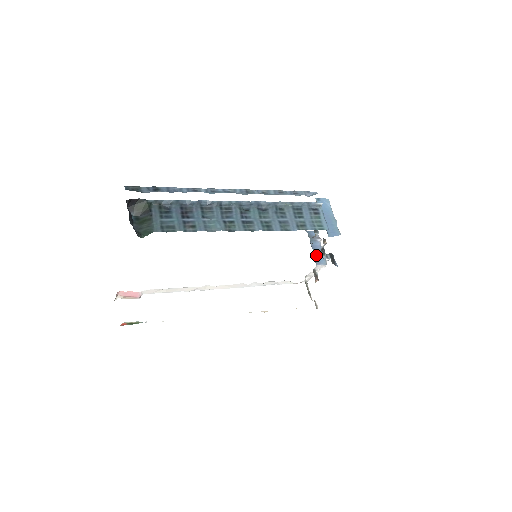
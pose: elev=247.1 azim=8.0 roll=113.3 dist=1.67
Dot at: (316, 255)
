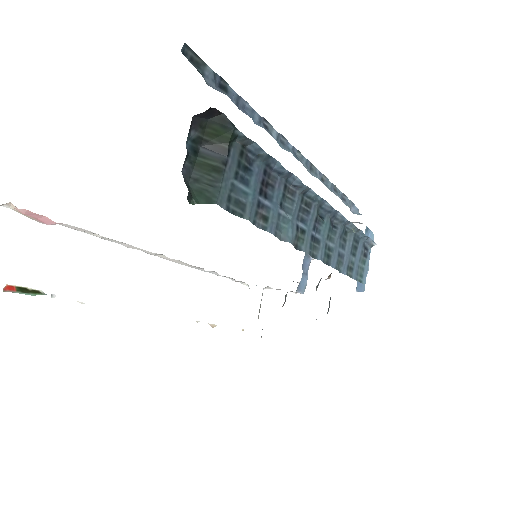
Dot at: (302, 277)
